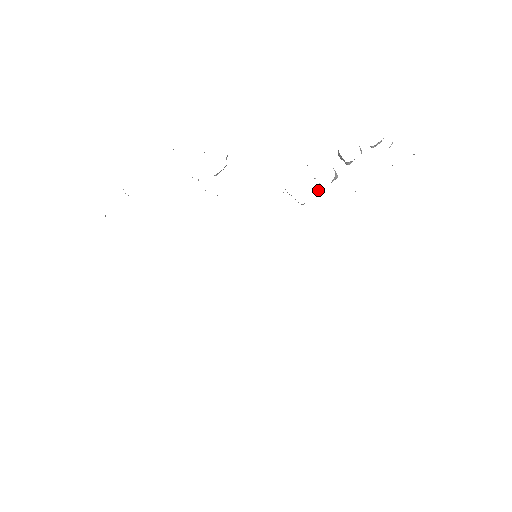
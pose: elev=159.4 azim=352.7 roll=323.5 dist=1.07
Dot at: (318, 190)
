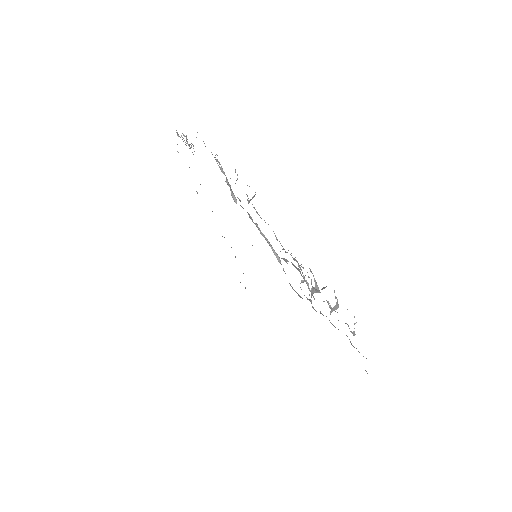
Dot at: (303, 282)
